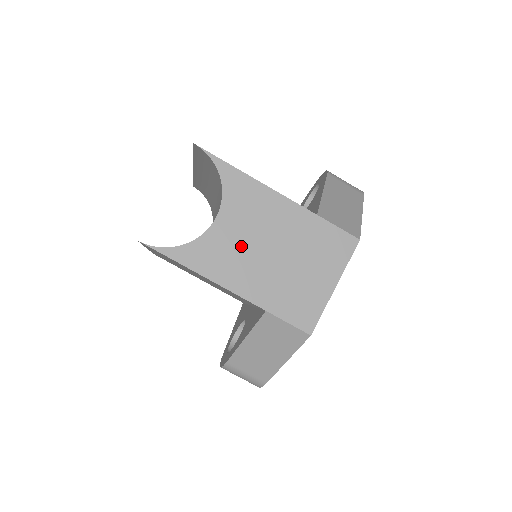
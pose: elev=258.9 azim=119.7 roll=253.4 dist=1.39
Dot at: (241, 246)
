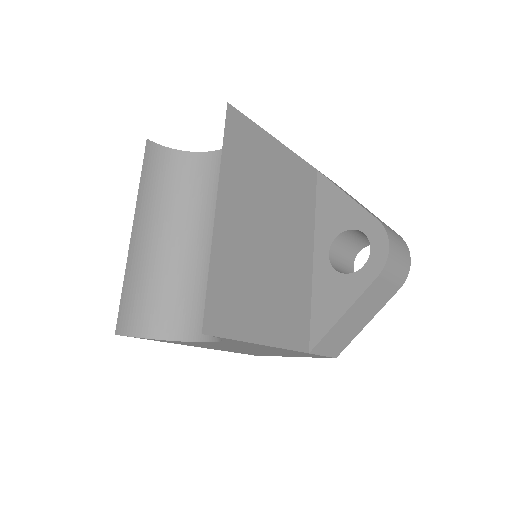
Dot at: occluded
